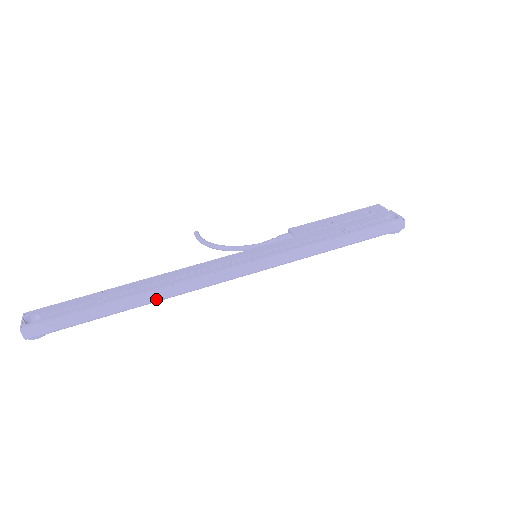
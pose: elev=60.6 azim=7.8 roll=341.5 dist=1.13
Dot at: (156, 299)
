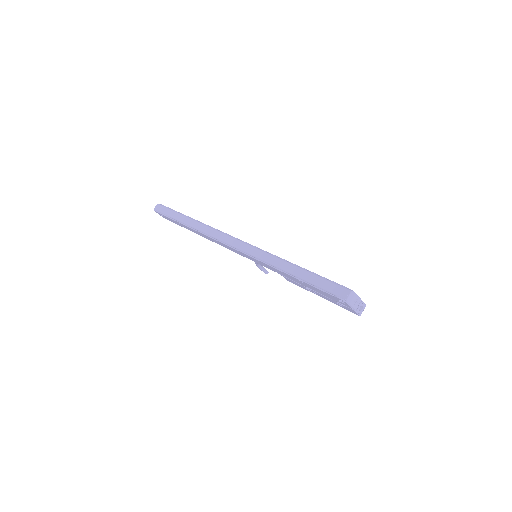
Dot at: (197, 227)
